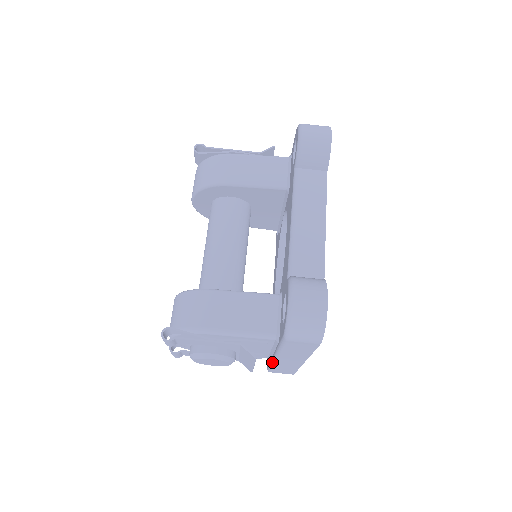
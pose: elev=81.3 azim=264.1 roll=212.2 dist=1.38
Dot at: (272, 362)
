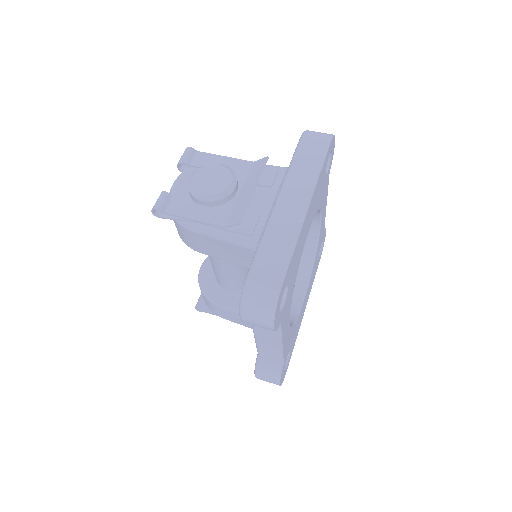
Dot at: (267, 223)
